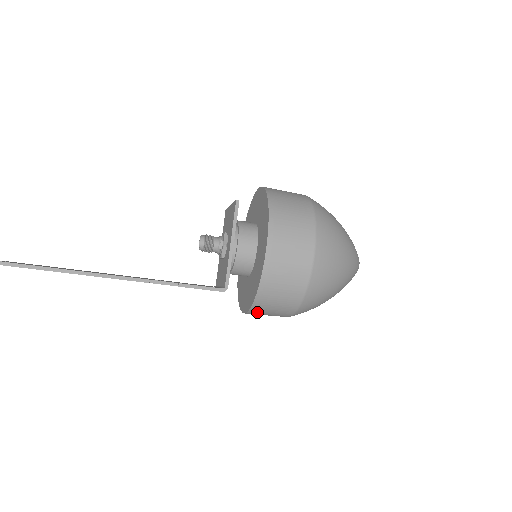
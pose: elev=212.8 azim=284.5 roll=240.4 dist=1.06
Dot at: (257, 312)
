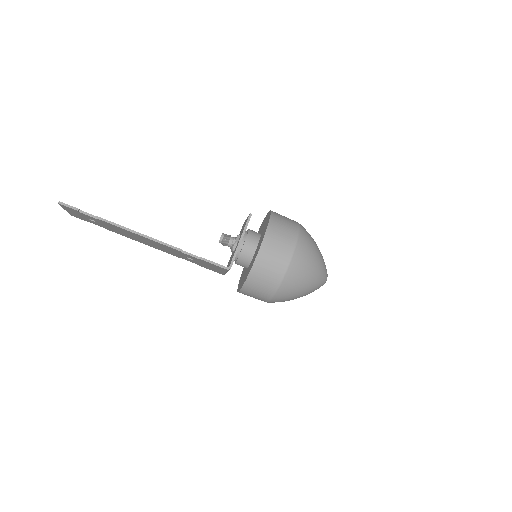
Dot at: (247, 291)
